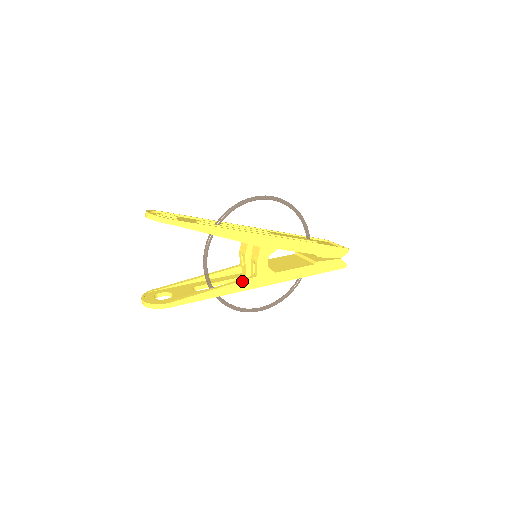
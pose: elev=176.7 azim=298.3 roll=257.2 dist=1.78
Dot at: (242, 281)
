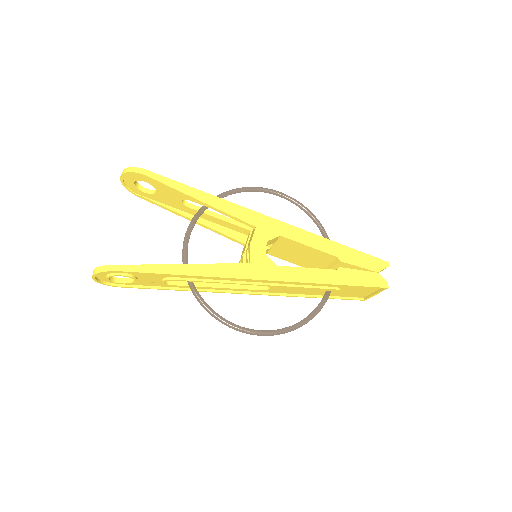
Dot at: (228, 264)
